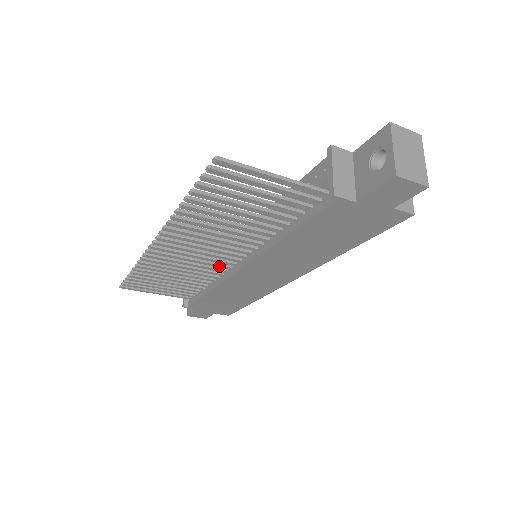
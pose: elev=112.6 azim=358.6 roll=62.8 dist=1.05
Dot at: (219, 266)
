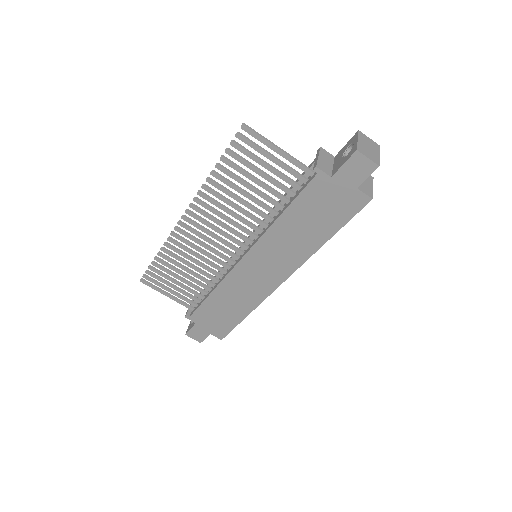
Dot at: (225, 259)
